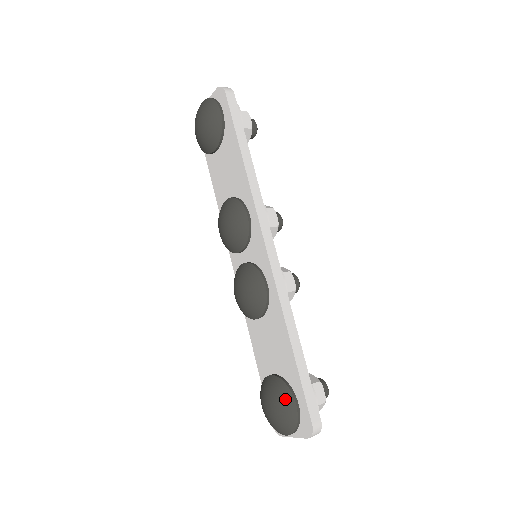
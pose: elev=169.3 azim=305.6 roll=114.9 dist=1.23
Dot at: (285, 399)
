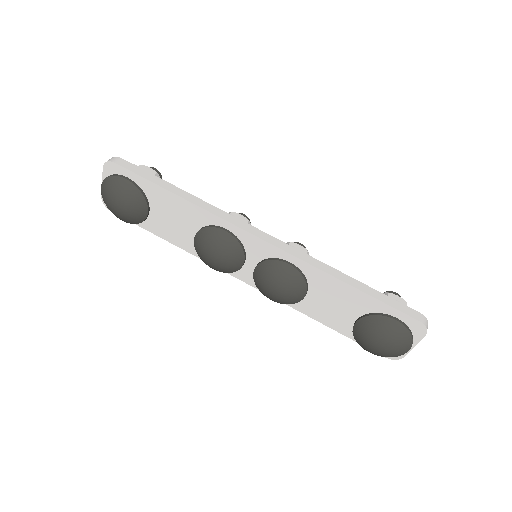
Dot at: (385, 325)
